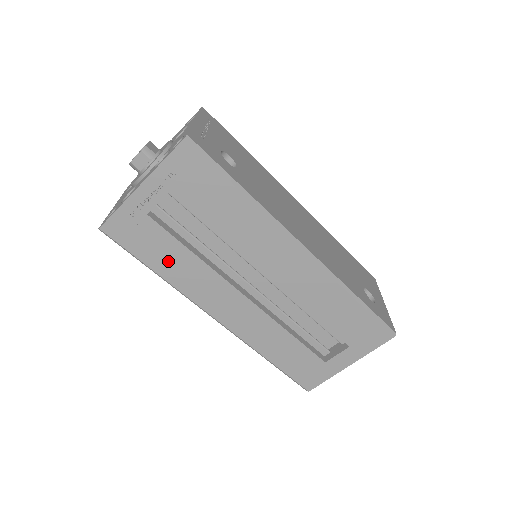
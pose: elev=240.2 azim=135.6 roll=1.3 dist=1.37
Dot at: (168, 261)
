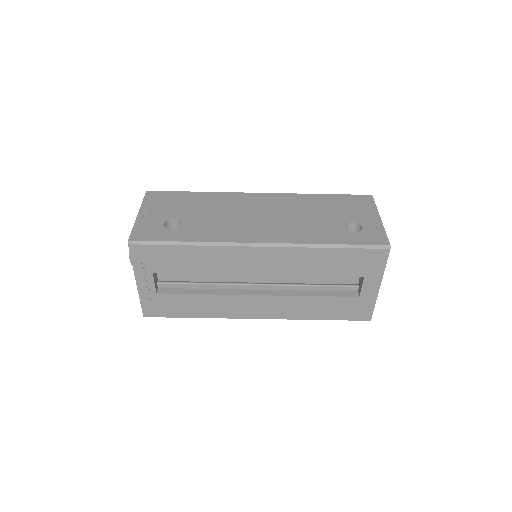
Dot at: (194, 308)
